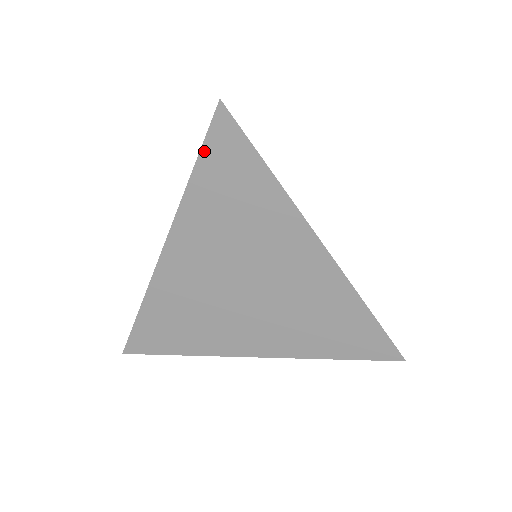
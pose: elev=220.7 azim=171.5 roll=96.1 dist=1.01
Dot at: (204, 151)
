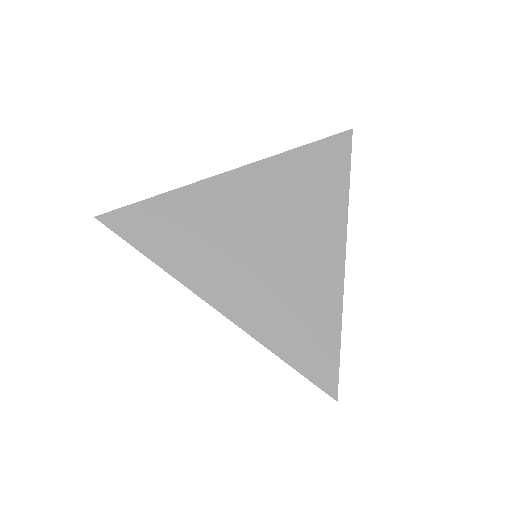
Dot at: occluded
